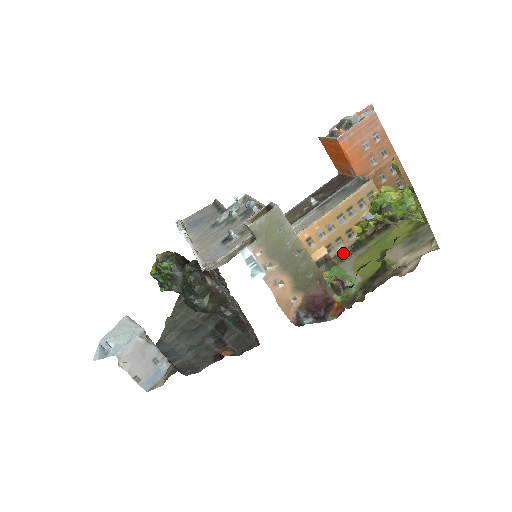
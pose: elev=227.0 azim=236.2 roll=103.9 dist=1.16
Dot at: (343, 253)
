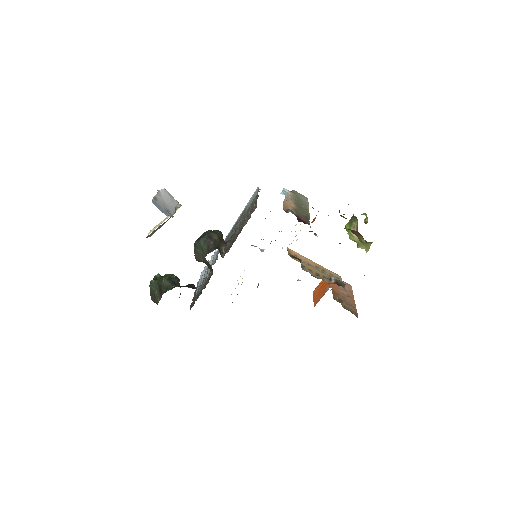
Dot at: occluded
